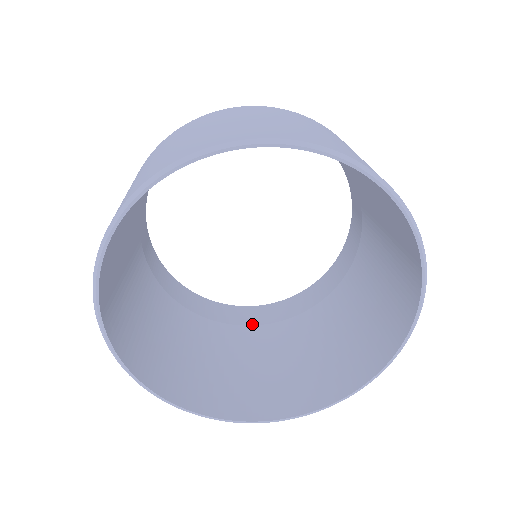
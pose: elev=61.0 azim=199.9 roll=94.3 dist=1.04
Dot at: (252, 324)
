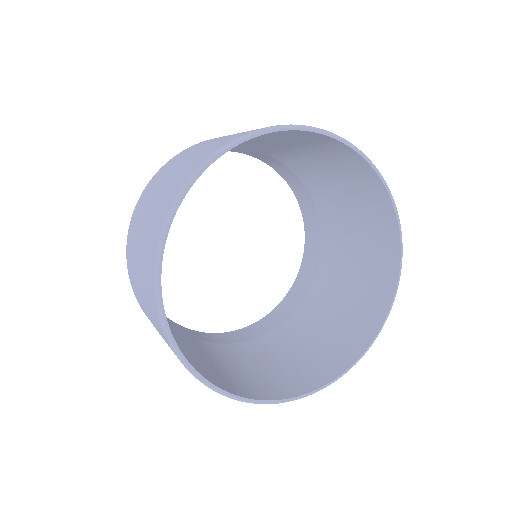
Dot at: (303, 298)
